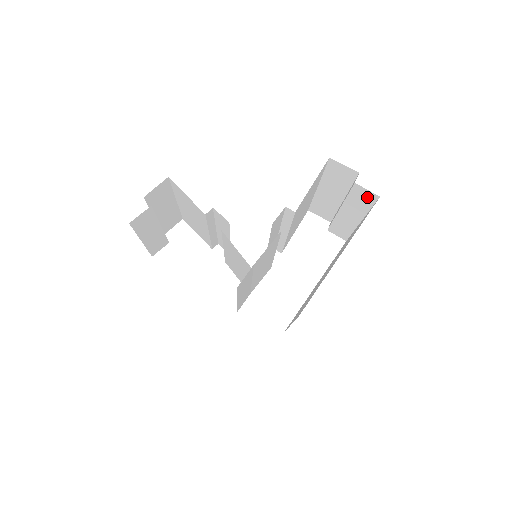
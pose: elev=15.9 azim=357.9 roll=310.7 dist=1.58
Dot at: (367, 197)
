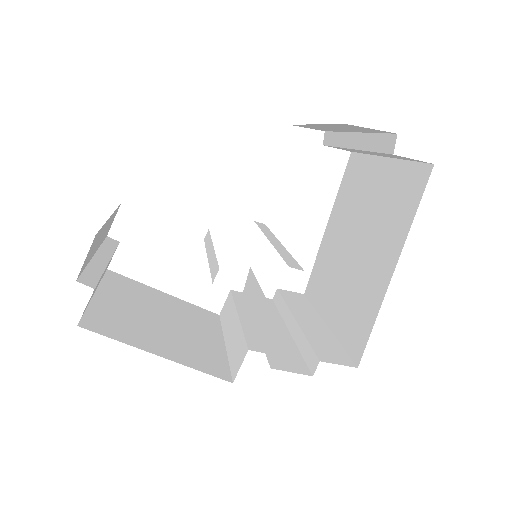
Dot at: (409, 159)
